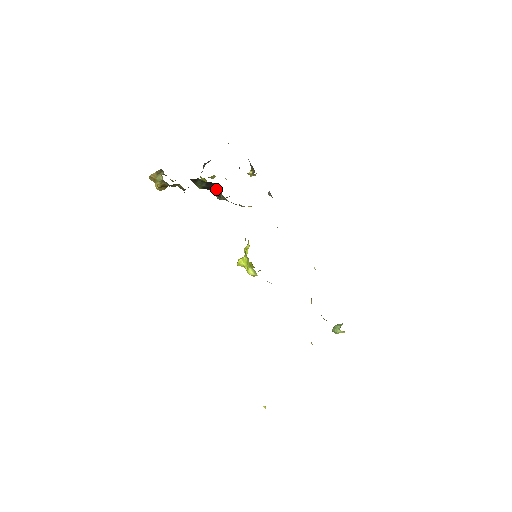
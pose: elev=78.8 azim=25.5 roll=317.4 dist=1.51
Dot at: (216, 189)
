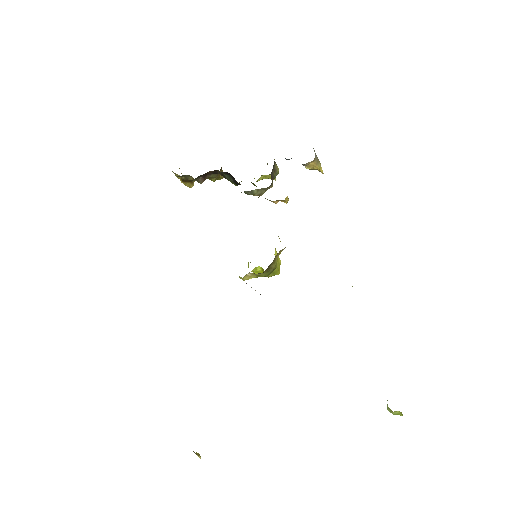
Dot at: occluded
